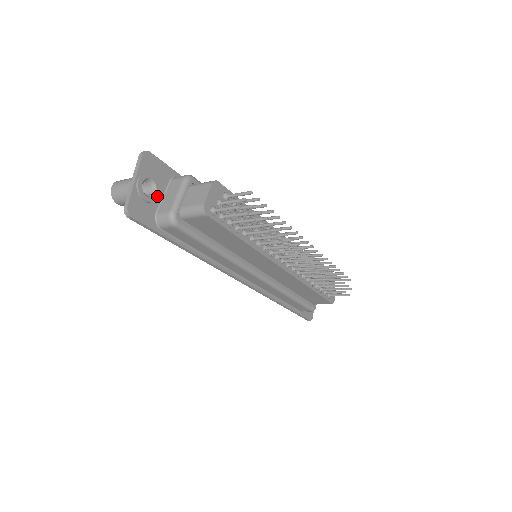
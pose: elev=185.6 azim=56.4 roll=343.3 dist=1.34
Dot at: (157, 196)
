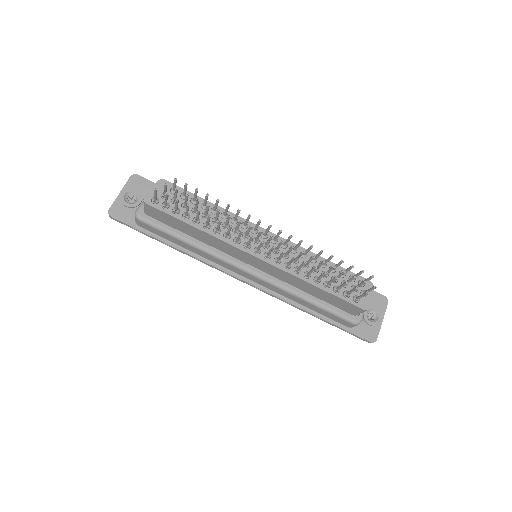
Dot at: (138, 203)
